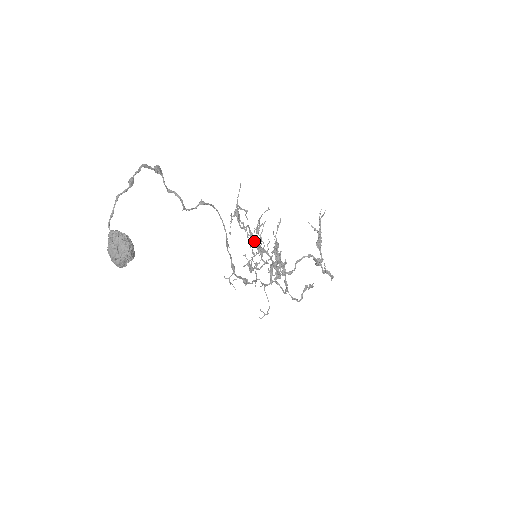
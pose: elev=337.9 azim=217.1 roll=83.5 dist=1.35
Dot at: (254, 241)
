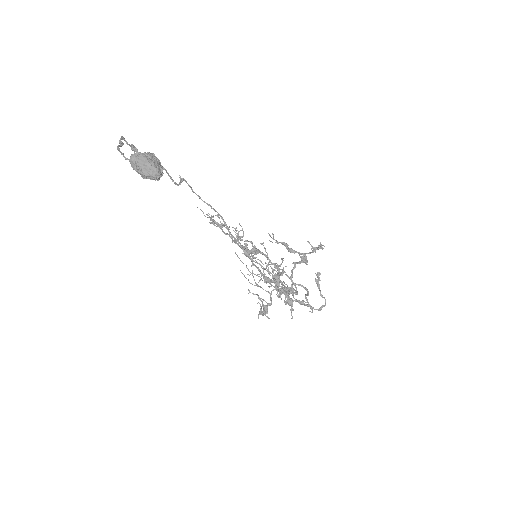
Dot at: (243, 235)
